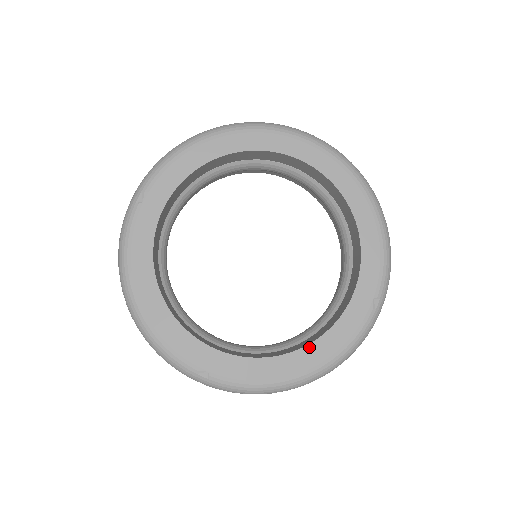
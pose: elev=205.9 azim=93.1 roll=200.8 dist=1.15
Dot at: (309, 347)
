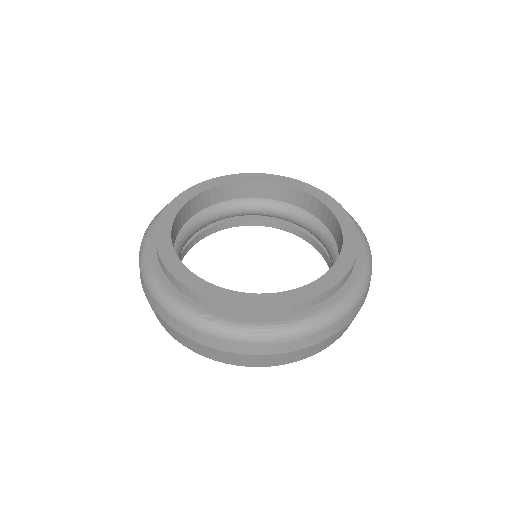
Dot at: (306, 287)
